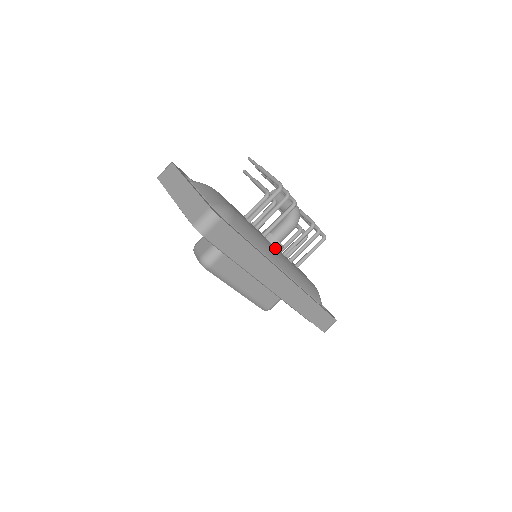
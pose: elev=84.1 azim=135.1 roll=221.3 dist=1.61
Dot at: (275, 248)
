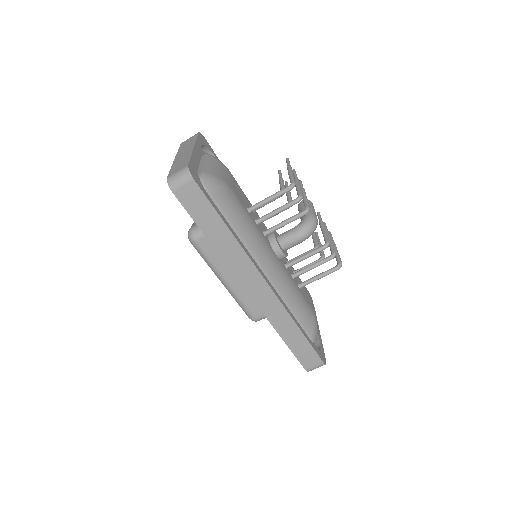
Dot at: (271, 250)
